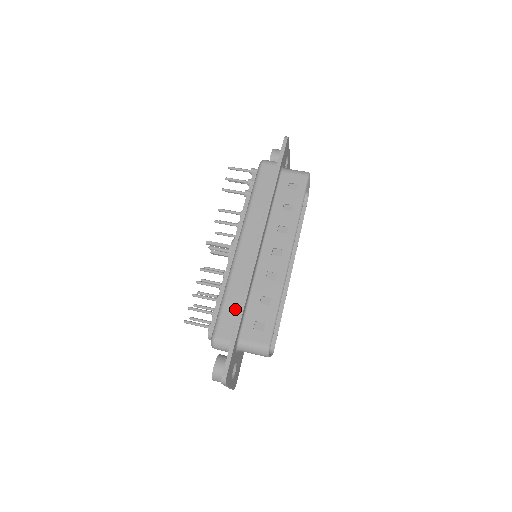
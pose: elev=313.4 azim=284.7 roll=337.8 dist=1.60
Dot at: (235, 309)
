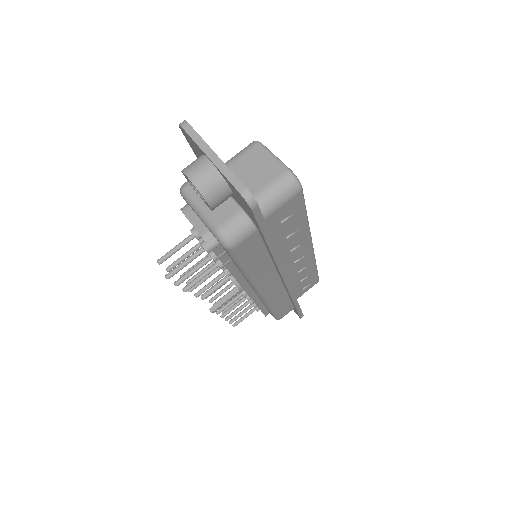
Dot at: (287, 304)
